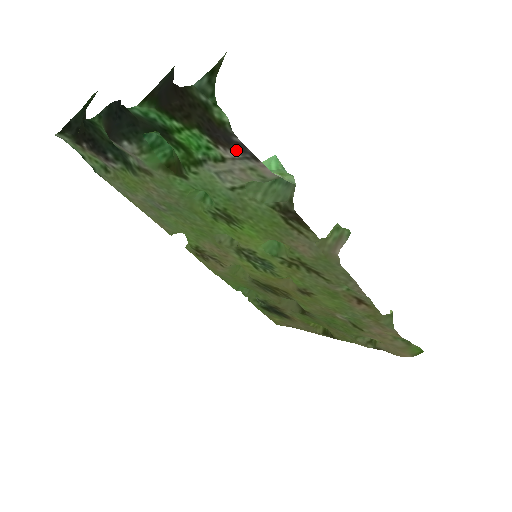
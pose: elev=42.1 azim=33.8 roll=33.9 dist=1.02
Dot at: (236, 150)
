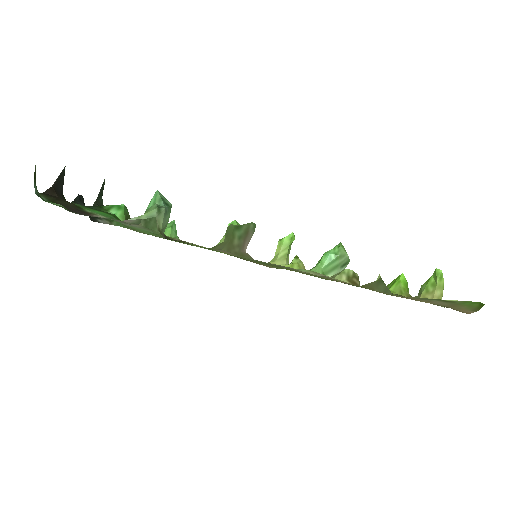
Dot at: (93, 216)
